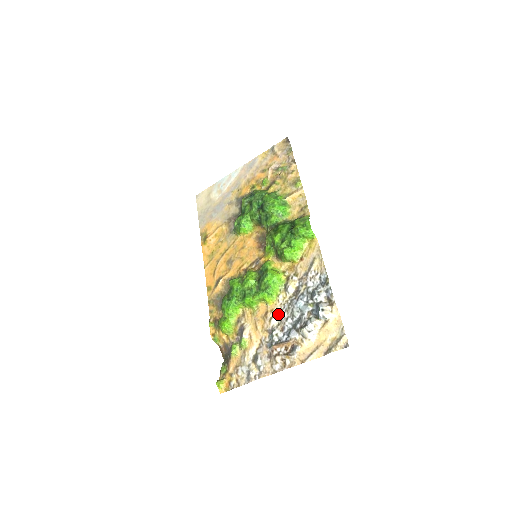
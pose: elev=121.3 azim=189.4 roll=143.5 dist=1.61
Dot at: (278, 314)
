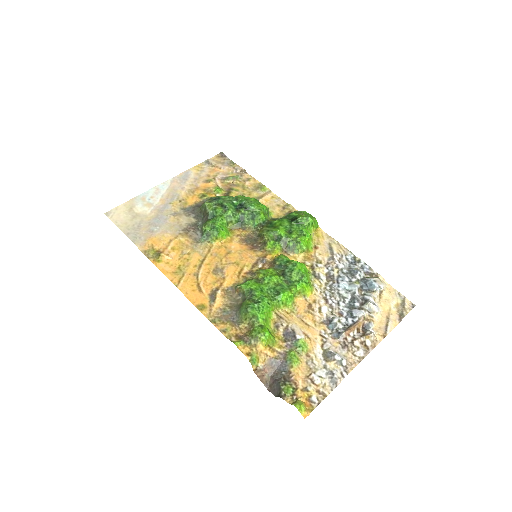
Dot at: (324, 302)
